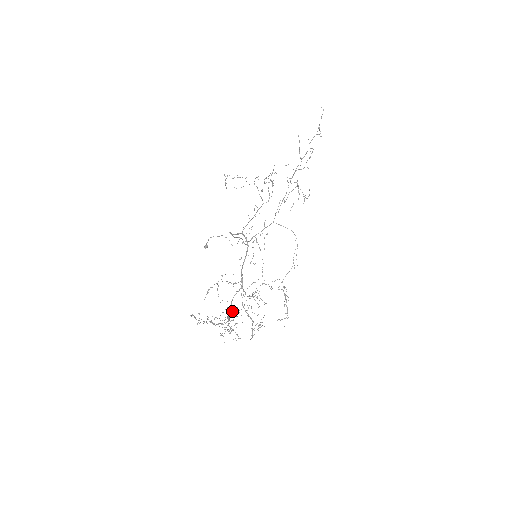
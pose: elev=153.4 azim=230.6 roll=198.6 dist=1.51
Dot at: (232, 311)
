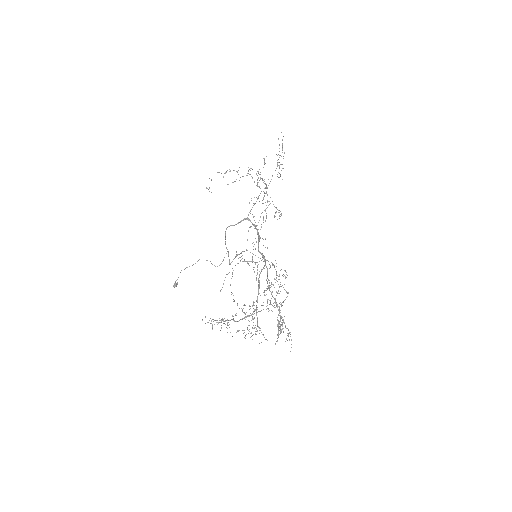
Dot at: occluded
